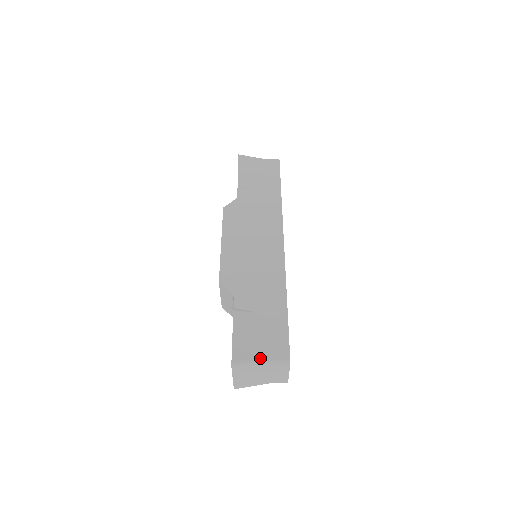
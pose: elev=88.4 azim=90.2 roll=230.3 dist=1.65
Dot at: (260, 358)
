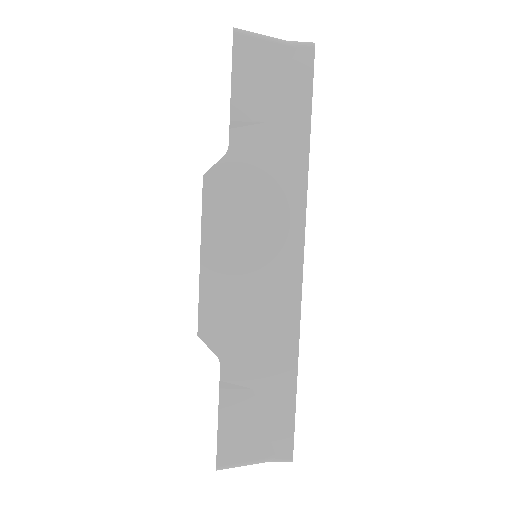
Dot at: (254, 459)
